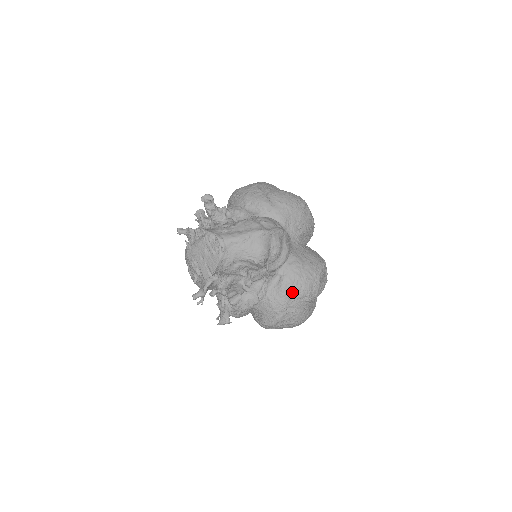
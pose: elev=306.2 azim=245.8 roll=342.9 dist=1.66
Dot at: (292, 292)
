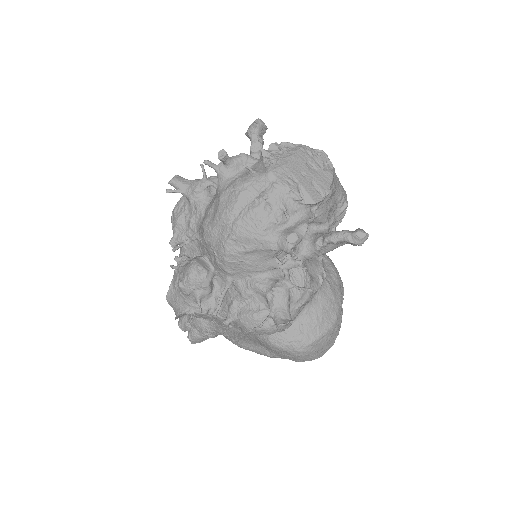
Dot at: (340, 281)
